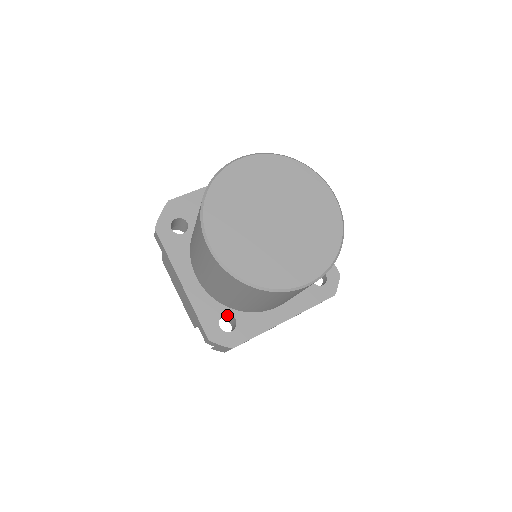
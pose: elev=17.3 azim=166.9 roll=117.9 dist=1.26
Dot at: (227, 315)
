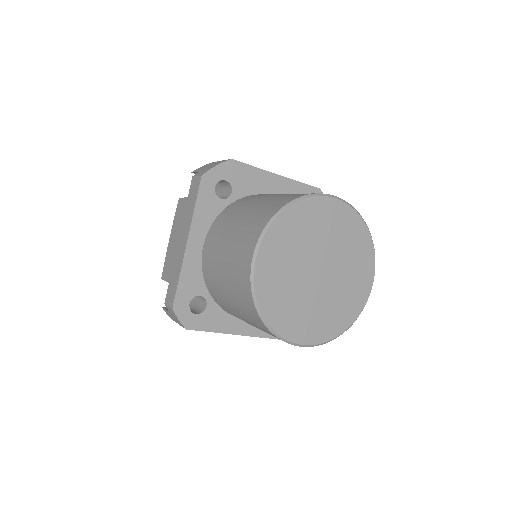
Dot at: (202, 296)
